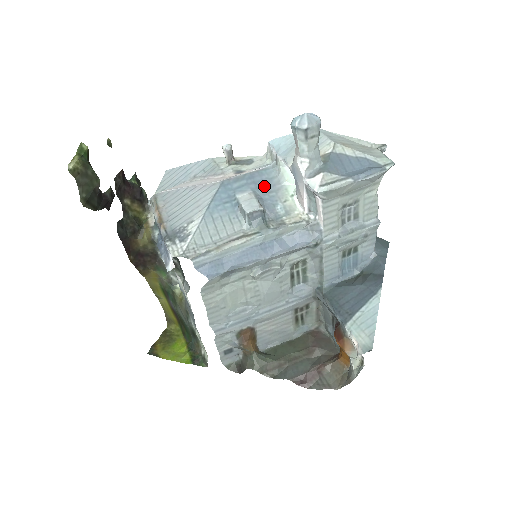
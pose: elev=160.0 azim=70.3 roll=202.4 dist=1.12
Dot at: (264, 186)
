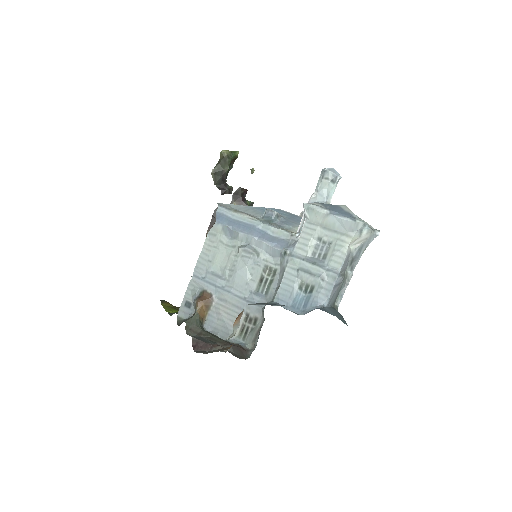
Dot at: (295, 220)
